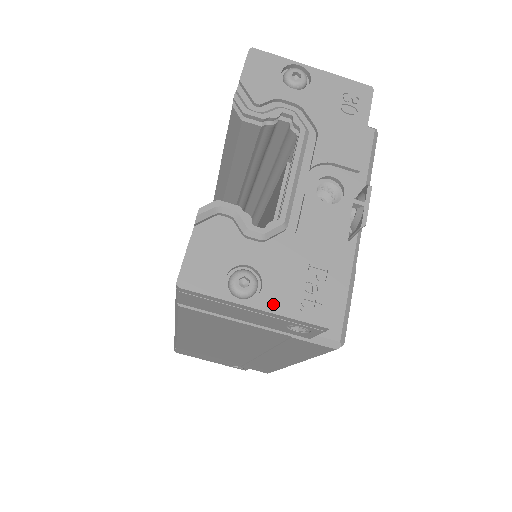
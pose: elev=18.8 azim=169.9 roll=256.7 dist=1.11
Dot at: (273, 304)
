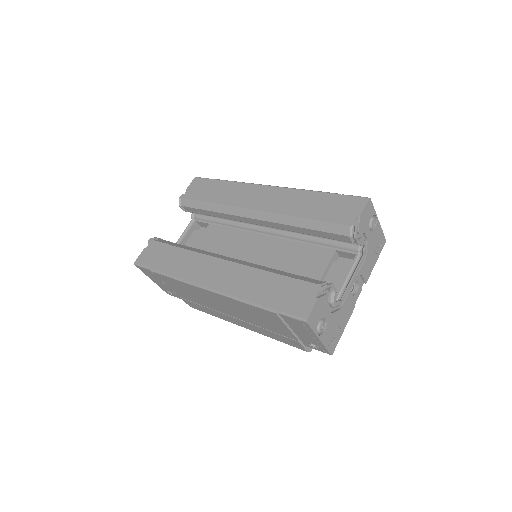
Dot at: (324, 339)
